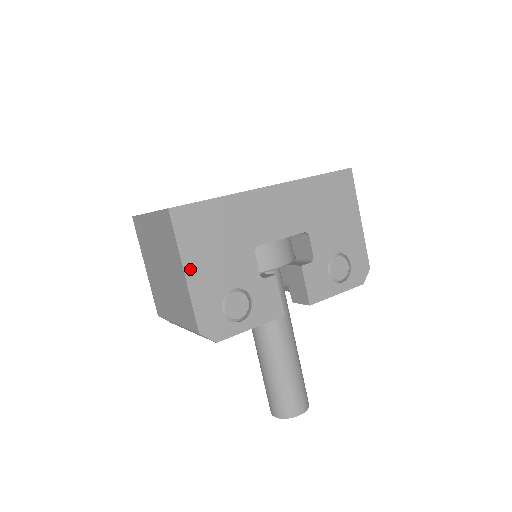
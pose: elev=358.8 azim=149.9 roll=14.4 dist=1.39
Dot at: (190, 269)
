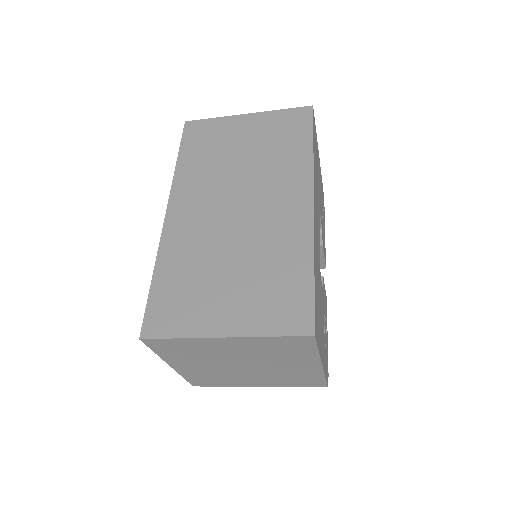
Dot at: (322, 356)
